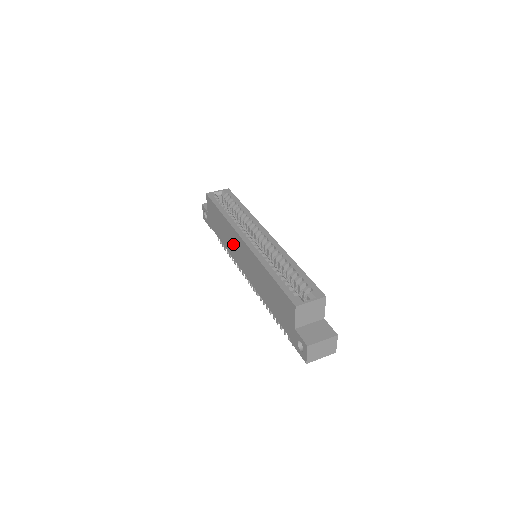
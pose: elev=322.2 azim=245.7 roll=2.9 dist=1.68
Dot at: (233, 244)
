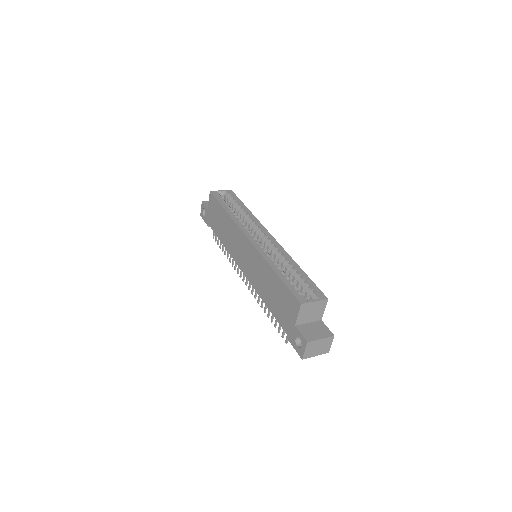
Dot at: (234, 242)
